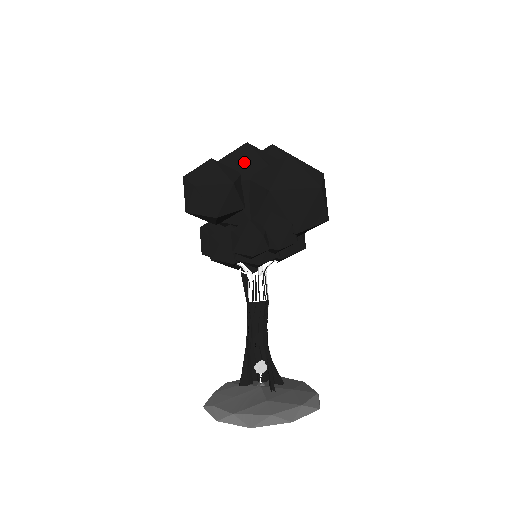
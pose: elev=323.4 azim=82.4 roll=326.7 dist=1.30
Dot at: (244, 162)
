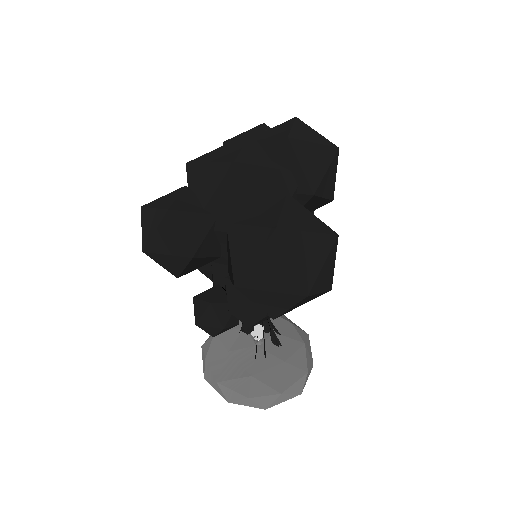
Dot at: (223, 199)
